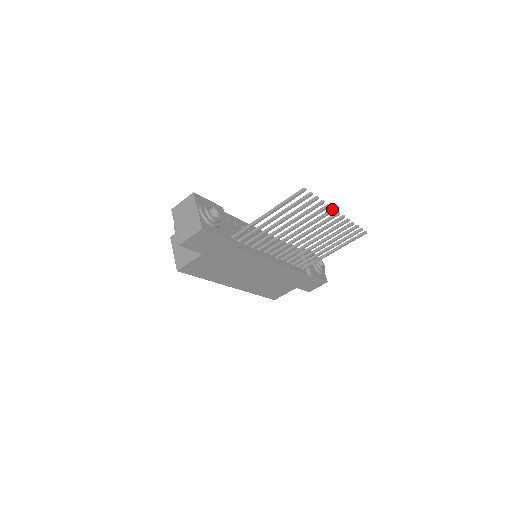
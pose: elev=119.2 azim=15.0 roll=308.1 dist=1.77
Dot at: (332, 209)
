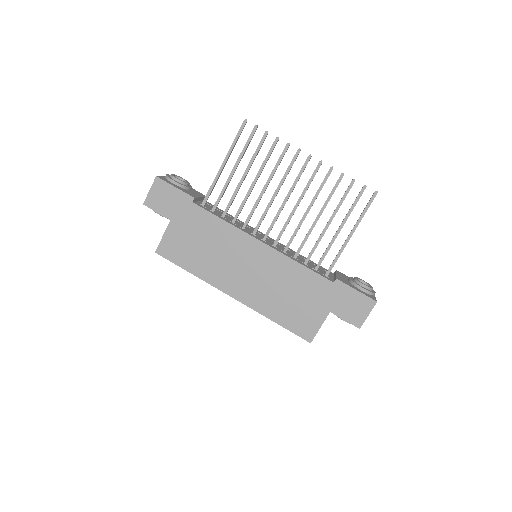
Dot at: (297, 150)
